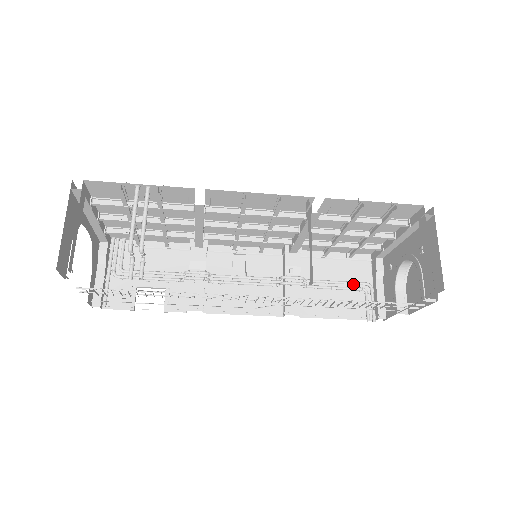
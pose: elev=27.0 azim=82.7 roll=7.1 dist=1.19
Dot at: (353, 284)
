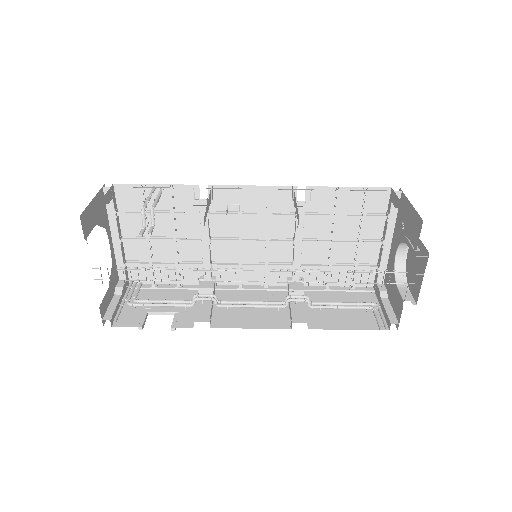
Dot at: (359, 304)
